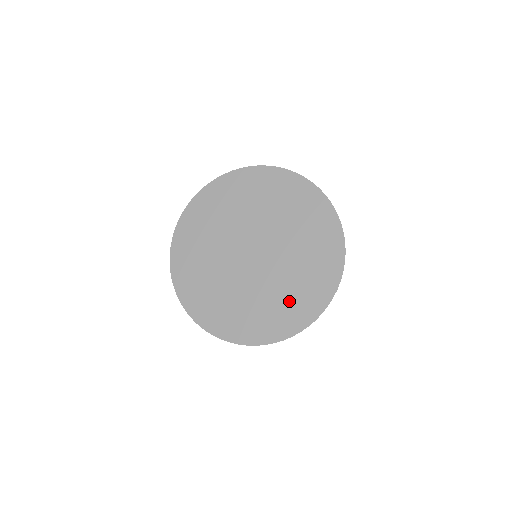
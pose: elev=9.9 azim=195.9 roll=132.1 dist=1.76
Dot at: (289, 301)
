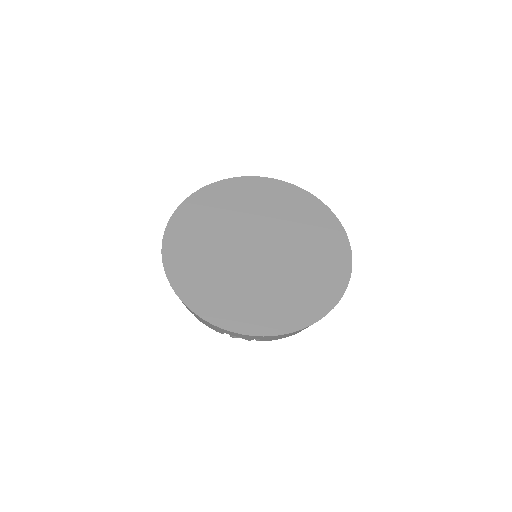
Dot at: (288, 300)
